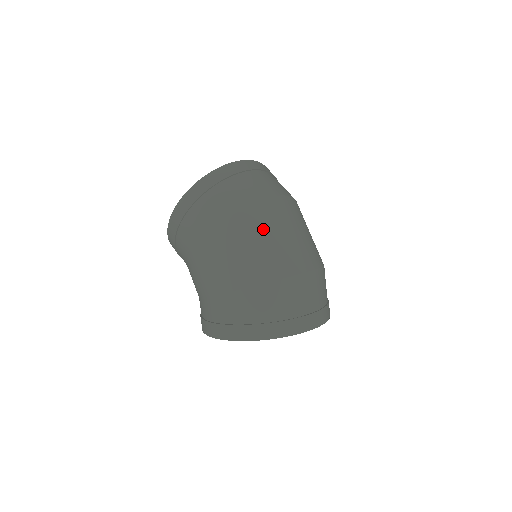
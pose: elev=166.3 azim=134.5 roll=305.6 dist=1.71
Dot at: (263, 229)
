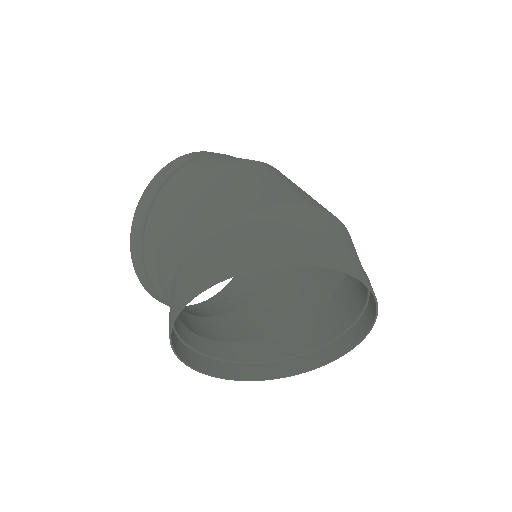
Dot at: (287, 179)
